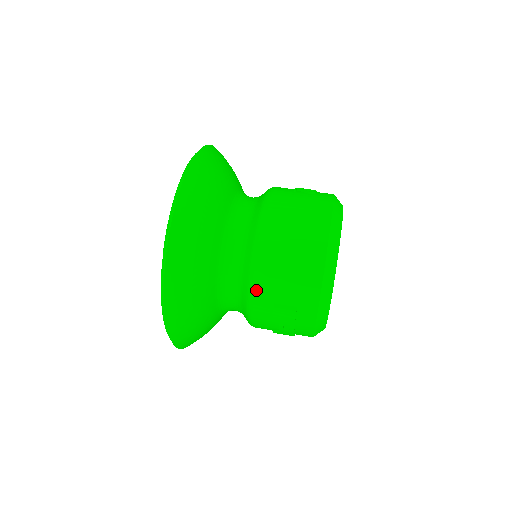
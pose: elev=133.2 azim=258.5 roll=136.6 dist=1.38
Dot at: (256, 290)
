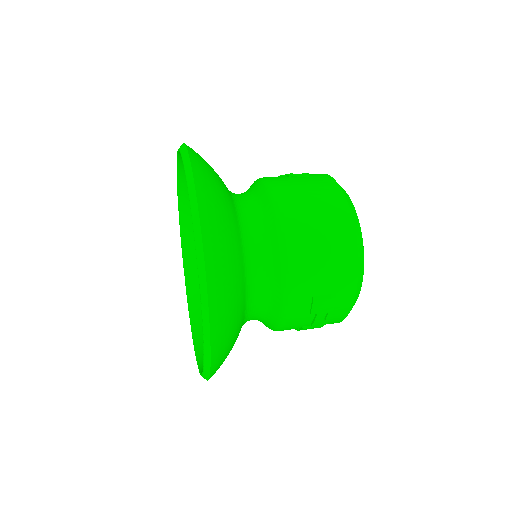
Dot at: (293, 287)
